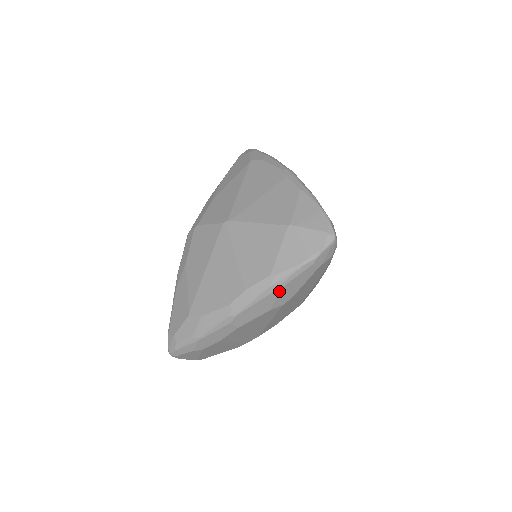
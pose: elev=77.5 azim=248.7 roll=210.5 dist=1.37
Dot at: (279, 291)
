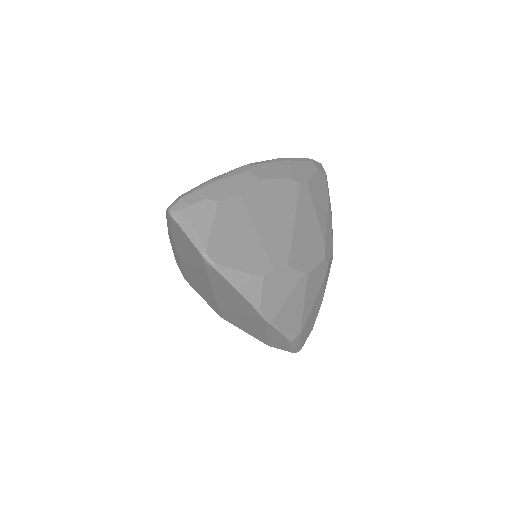
Dot at: (290, 163)
